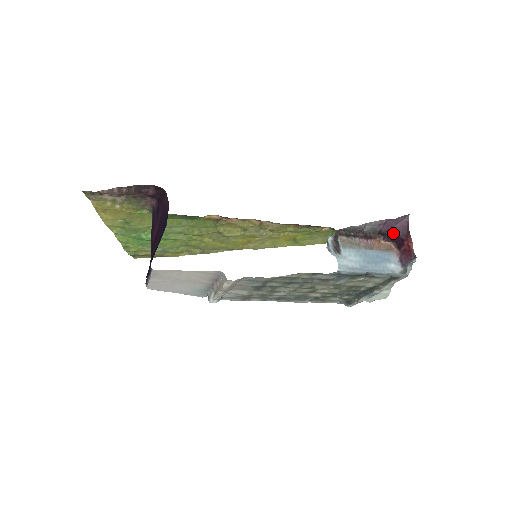
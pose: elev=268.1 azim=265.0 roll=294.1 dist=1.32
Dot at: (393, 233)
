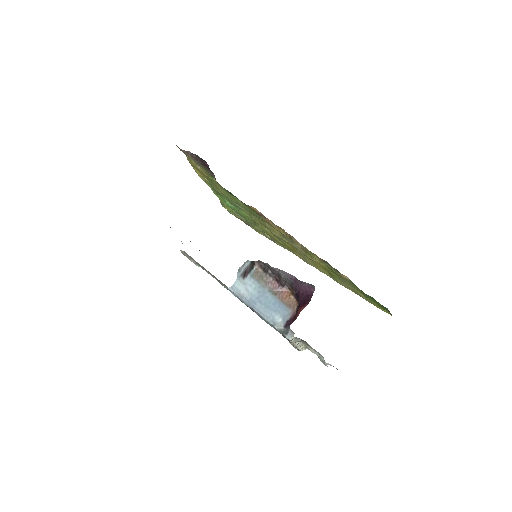
Dot at: (298, 294)
